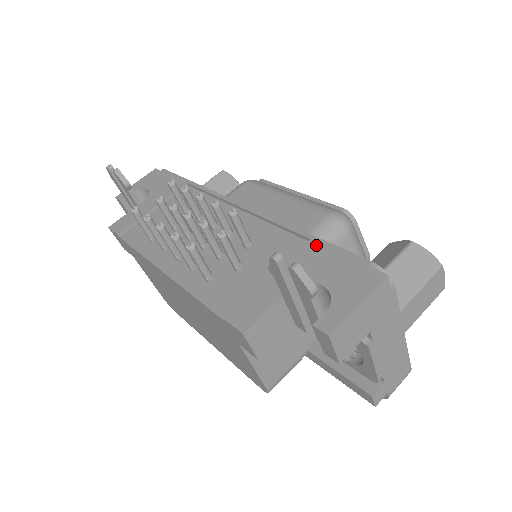
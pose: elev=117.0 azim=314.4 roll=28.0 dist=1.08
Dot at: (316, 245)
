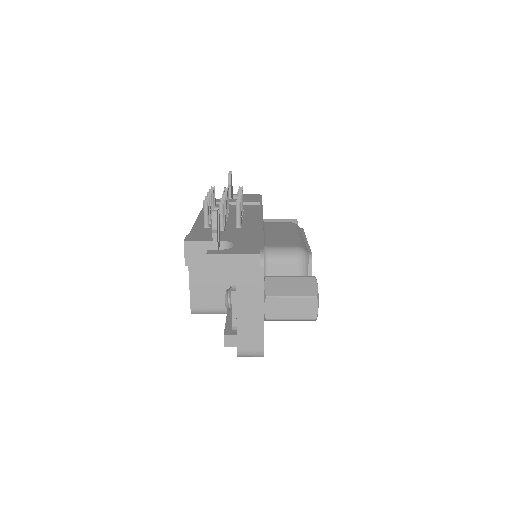
Dot at: (258, 237)
